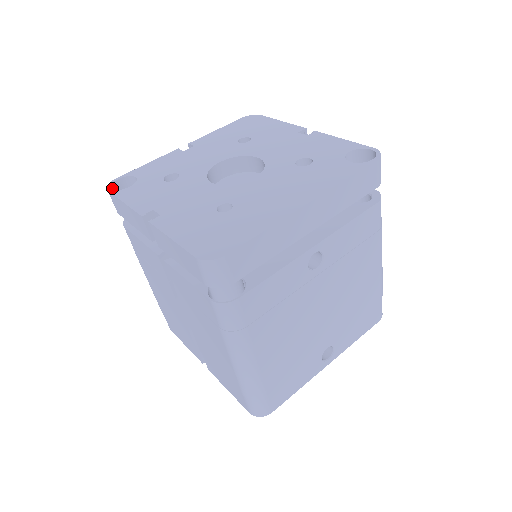
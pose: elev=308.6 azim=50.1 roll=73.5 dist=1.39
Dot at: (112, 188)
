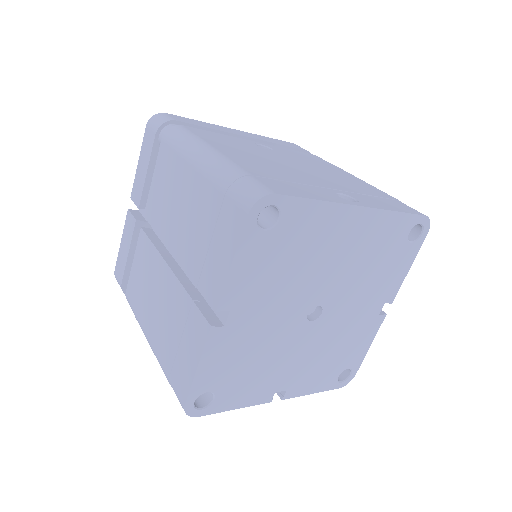
Dot at: occluded
